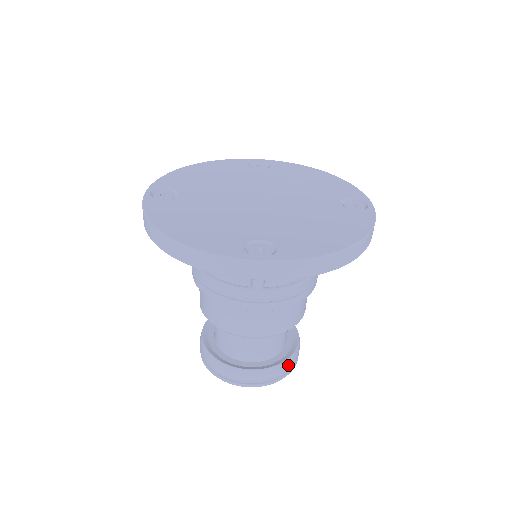
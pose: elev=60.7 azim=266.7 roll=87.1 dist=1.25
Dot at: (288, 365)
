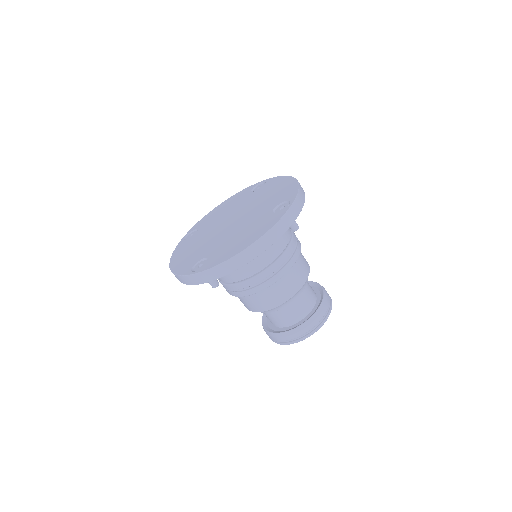
Dot at: (307, 327)
